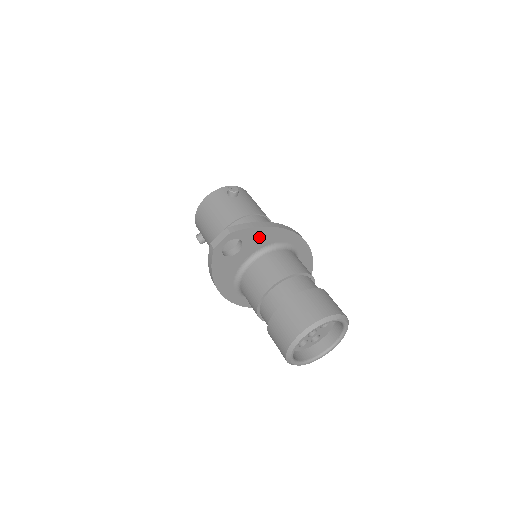
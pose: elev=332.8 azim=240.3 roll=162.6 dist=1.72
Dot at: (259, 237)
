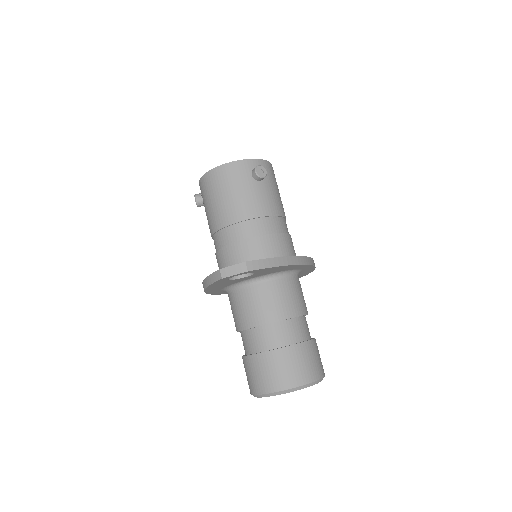
Dot at: (274, 270)
